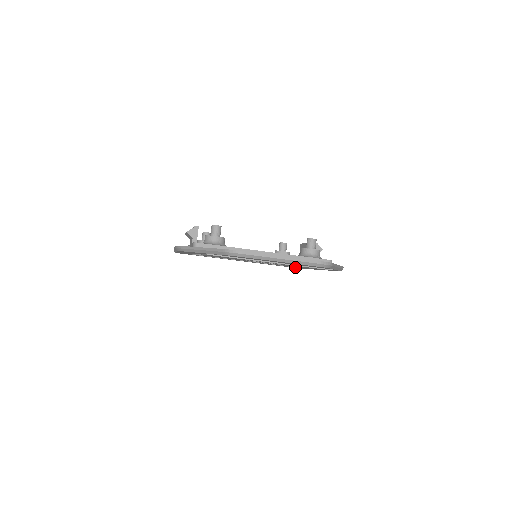
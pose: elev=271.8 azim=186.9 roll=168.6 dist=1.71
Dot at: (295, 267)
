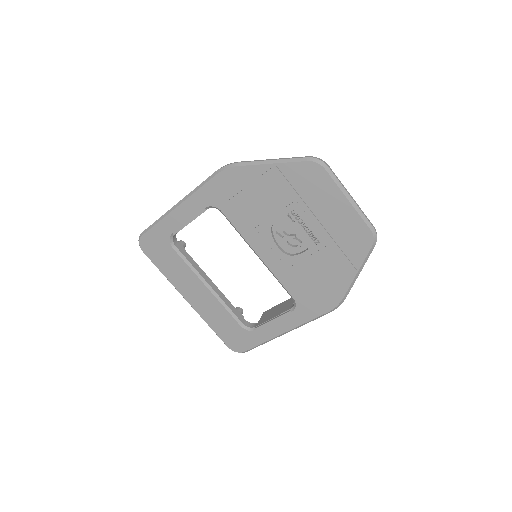
Dot at: (245, 334)
